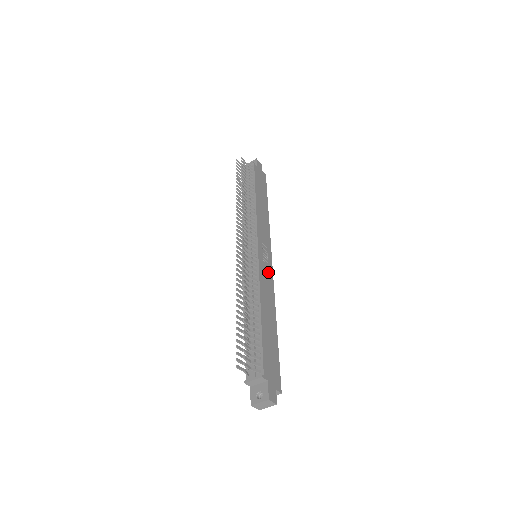
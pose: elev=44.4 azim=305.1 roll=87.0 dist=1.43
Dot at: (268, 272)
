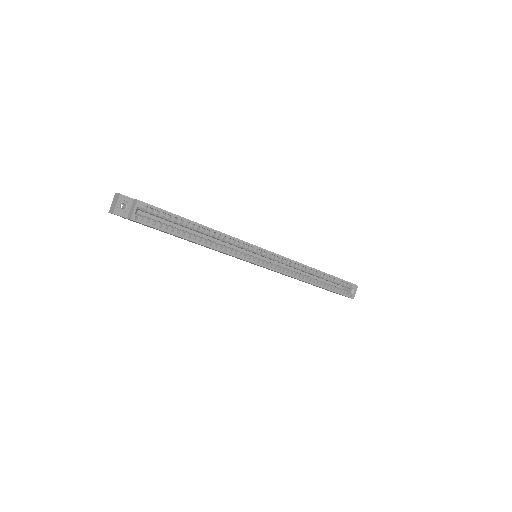
Dot at: occluded
